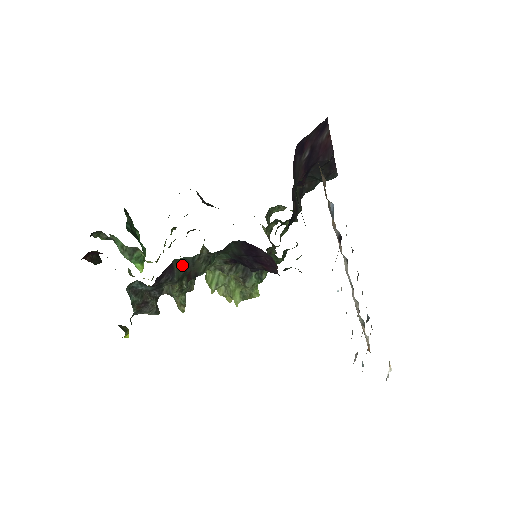
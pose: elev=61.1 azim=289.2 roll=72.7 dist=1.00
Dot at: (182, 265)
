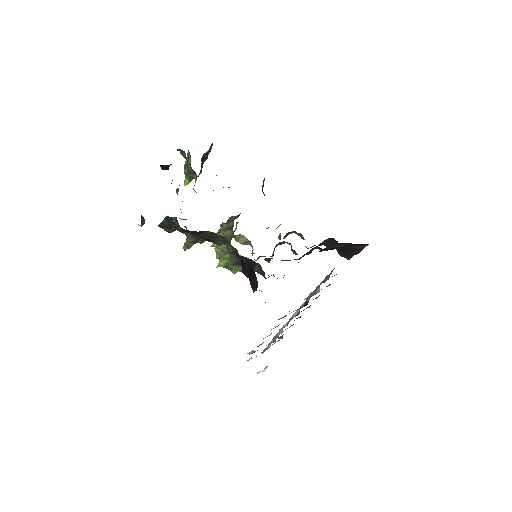
Dot at: (209, 234)
